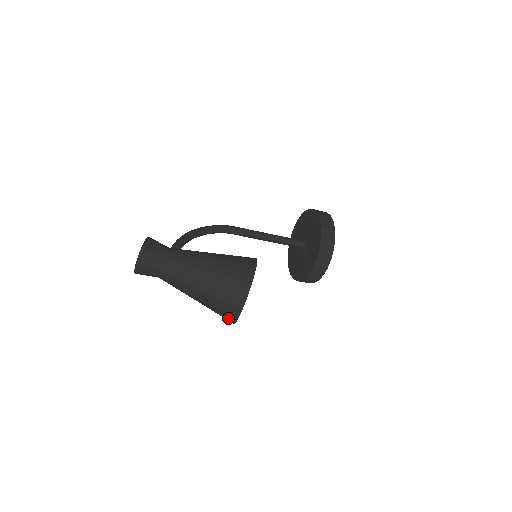
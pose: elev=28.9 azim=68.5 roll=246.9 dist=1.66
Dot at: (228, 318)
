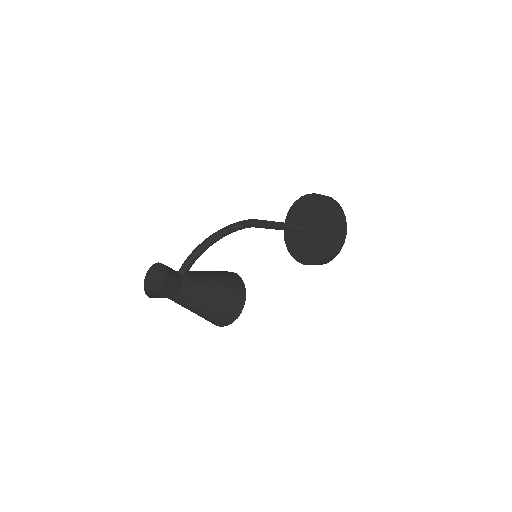
Dot at: occluded
